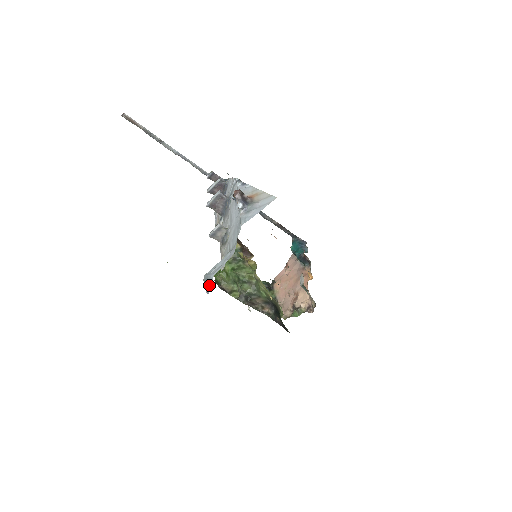
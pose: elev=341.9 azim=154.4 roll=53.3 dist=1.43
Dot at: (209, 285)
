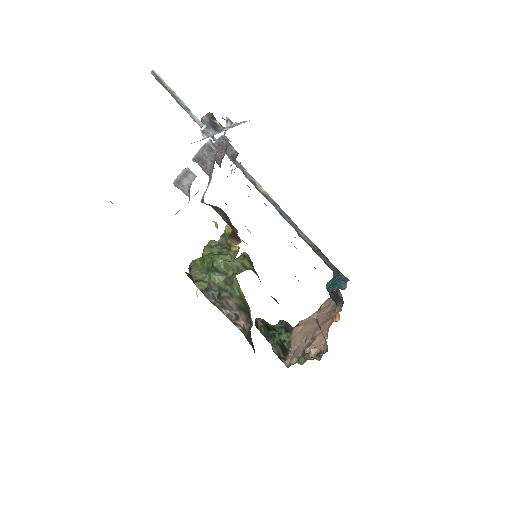
Dot at: occluded
